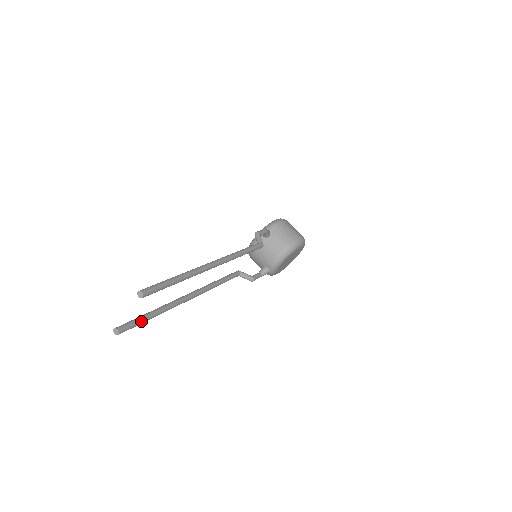
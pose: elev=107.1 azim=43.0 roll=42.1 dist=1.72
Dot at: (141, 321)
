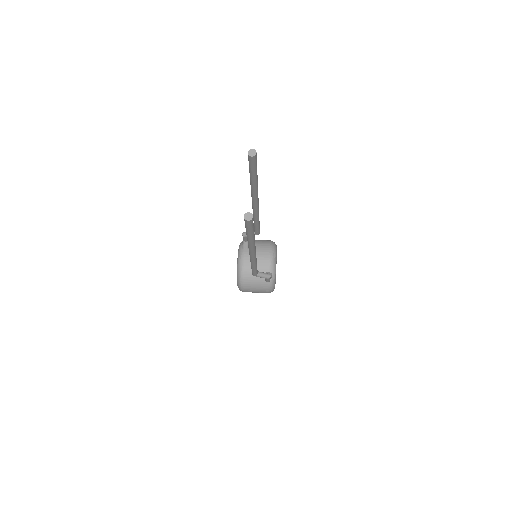
Dot at: occluded
